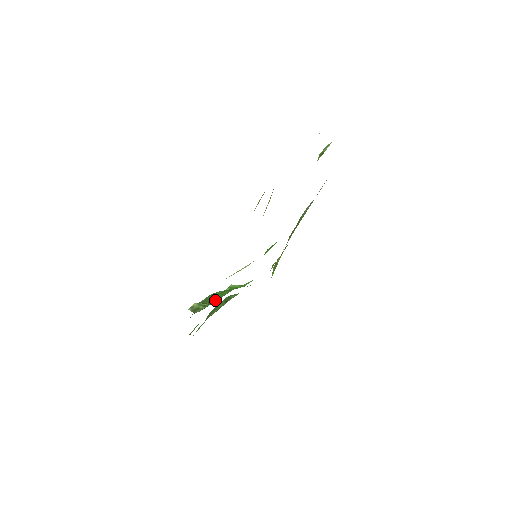
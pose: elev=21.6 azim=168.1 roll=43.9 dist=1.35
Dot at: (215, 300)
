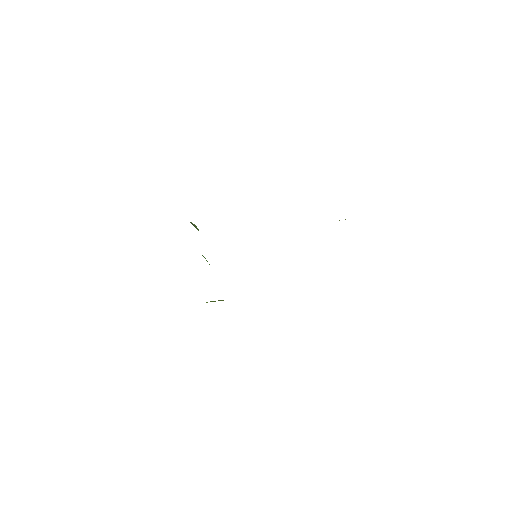
Dot at: occluded
